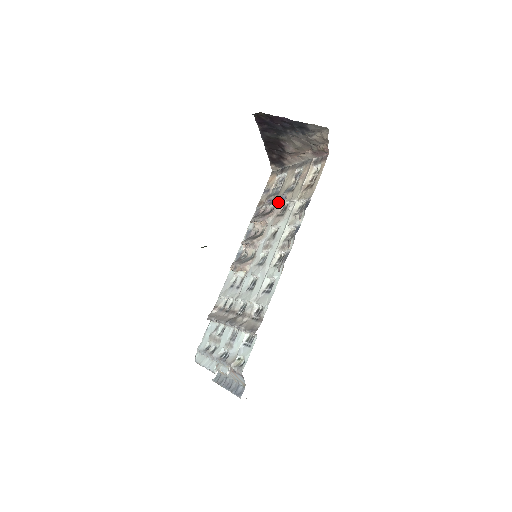
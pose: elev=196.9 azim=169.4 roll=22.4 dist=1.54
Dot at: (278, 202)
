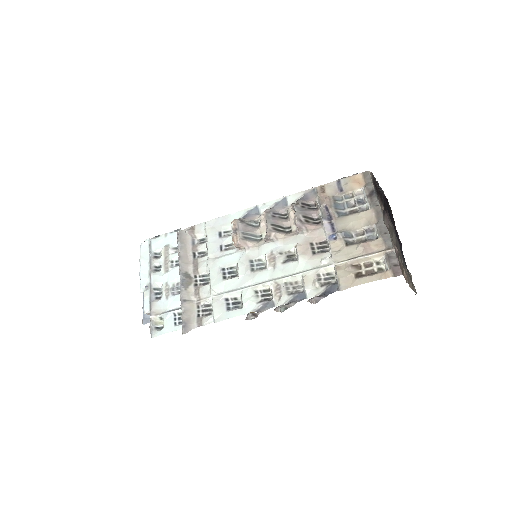
Dot at: (327, 230)
